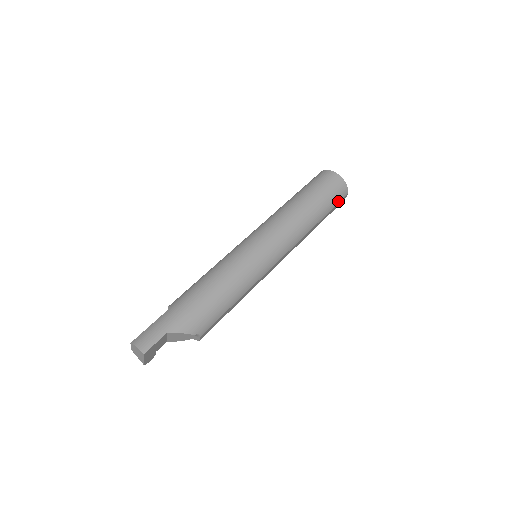
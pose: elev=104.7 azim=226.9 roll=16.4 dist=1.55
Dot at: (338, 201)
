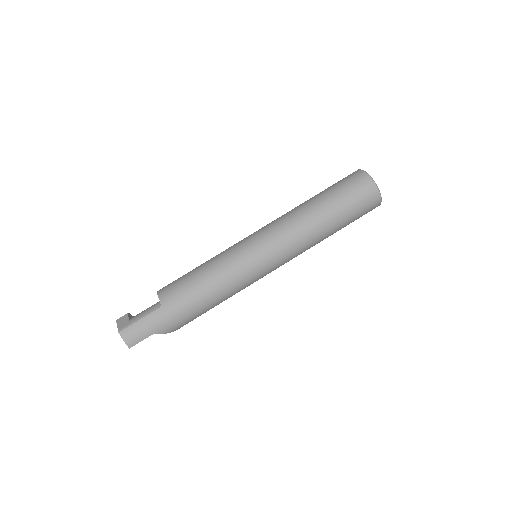
Dot at: occluded
